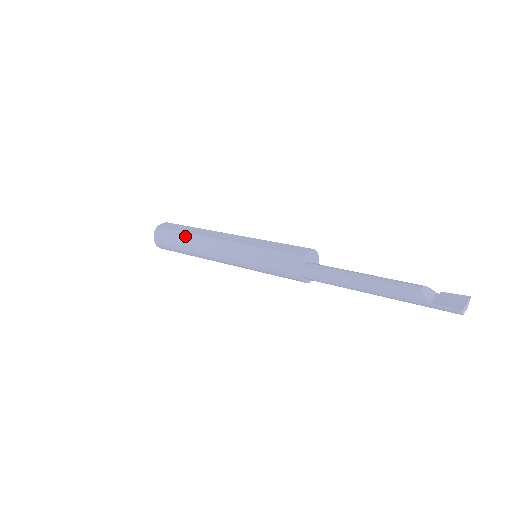
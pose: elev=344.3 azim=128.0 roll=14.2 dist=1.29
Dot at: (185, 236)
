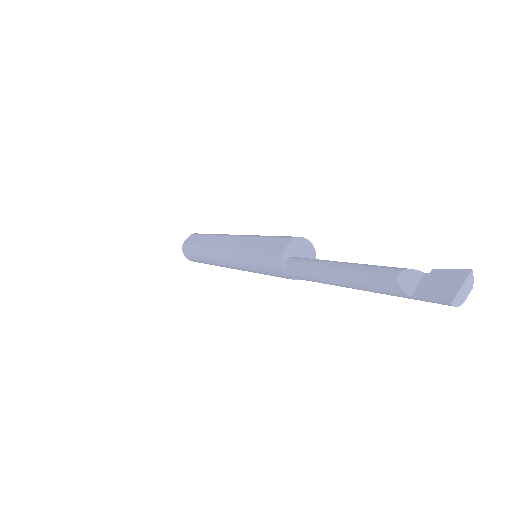
Dot at: (199, 250)
